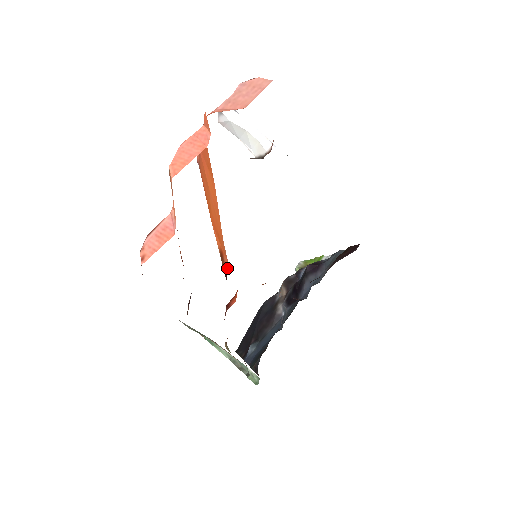
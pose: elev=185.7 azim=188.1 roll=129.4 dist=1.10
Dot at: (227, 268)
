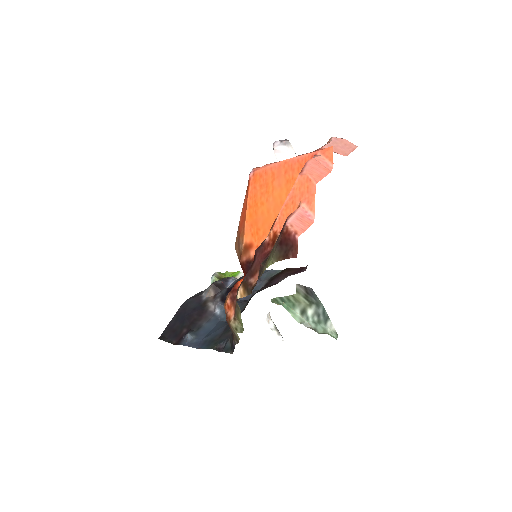
Dot at: occluded
